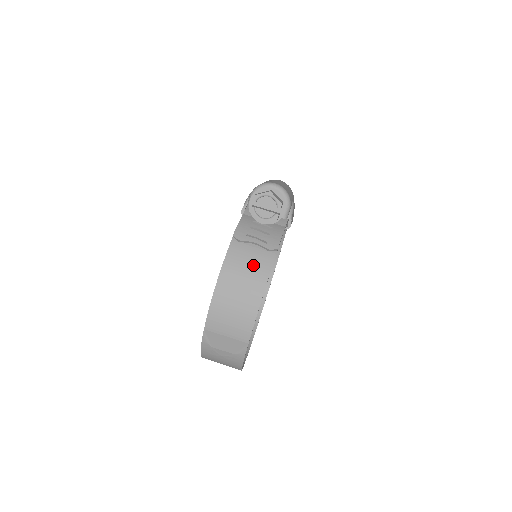
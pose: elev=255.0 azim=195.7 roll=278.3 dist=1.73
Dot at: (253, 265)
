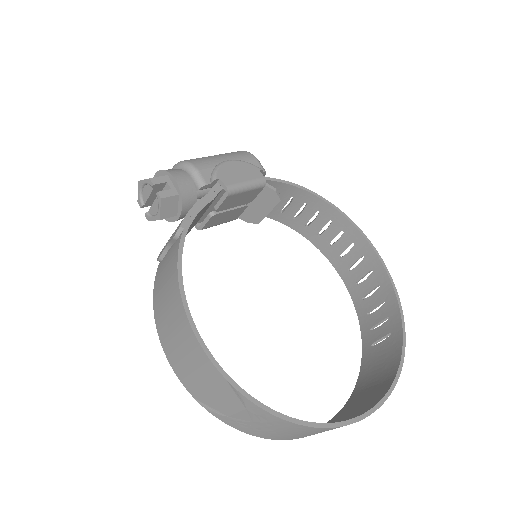
Dot at: (167, 272)
